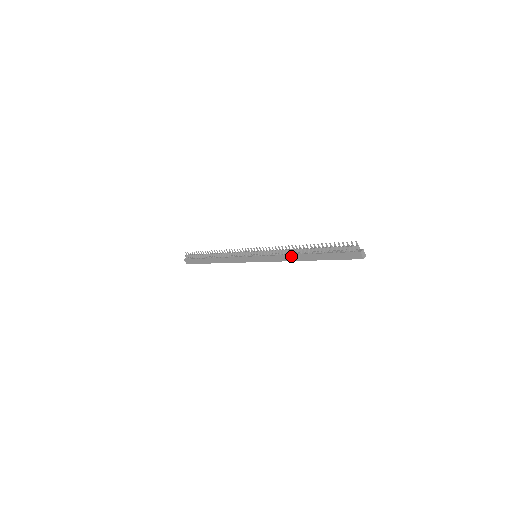
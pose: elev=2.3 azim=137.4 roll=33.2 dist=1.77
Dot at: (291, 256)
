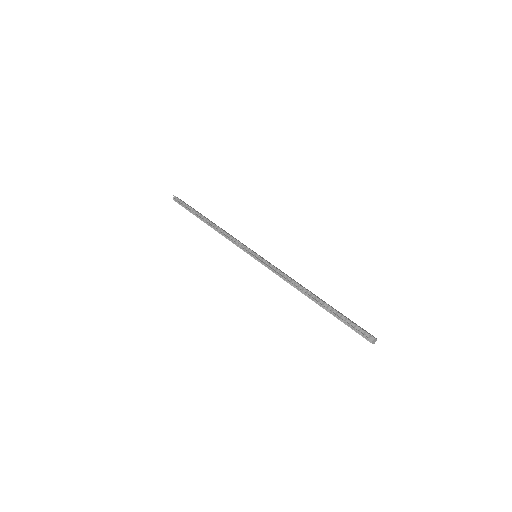
Dot at: occluded
